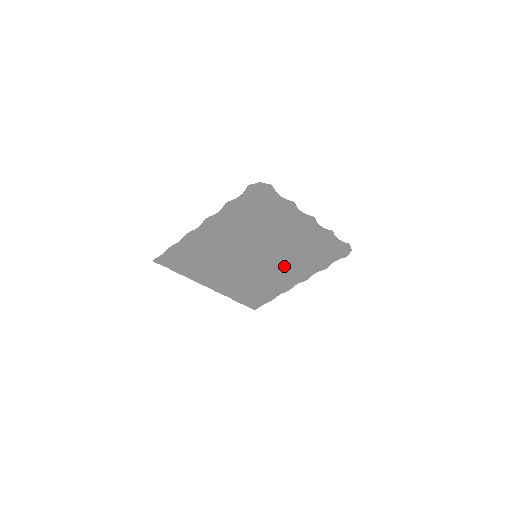
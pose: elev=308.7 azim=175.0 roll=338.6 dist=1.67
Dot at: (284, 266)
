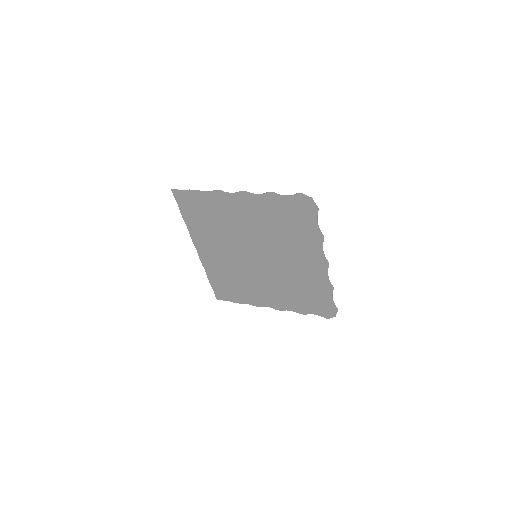
Dot at: (271, 283)
